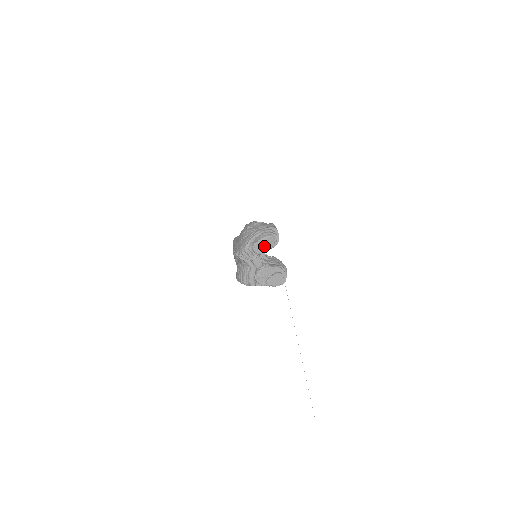
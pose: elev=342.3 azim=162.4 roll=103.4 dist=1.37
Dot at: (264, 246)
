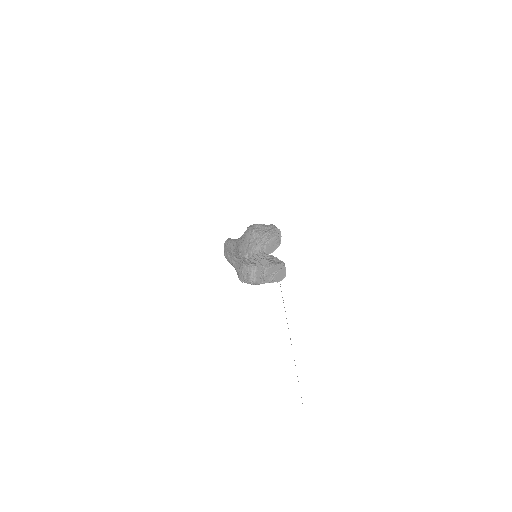
Dot at: (272, 246)
